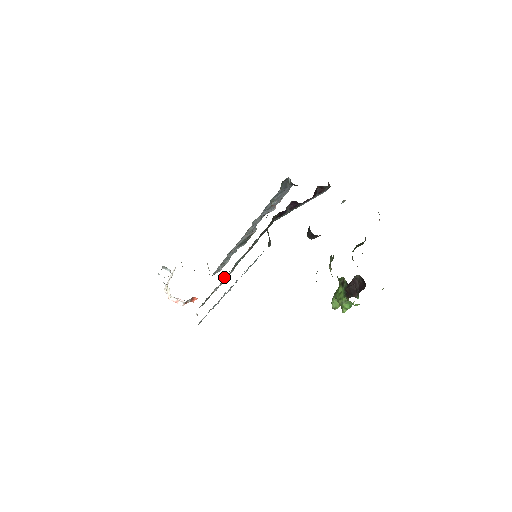
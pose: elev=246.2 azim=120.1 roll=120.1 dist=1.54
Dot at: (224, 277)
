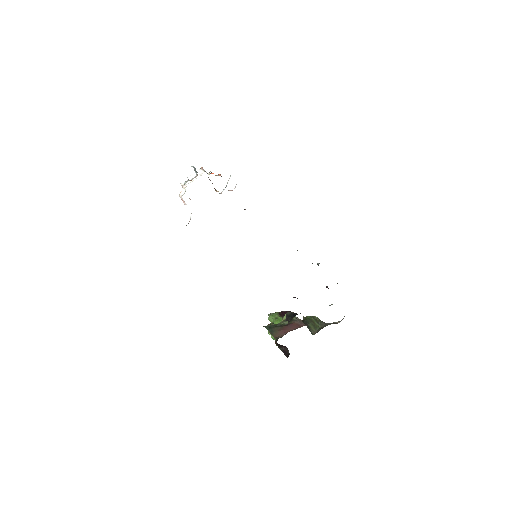
Dot at: occluded
